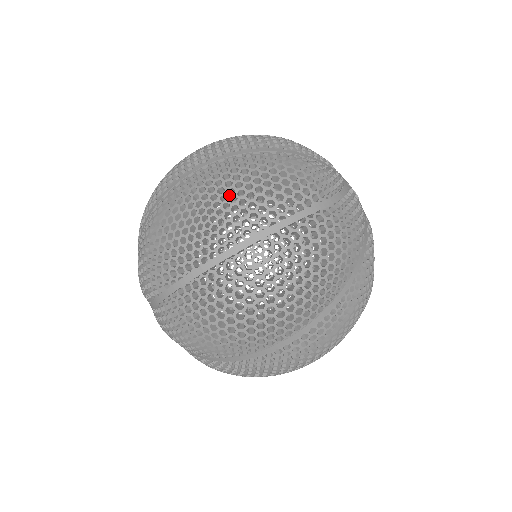
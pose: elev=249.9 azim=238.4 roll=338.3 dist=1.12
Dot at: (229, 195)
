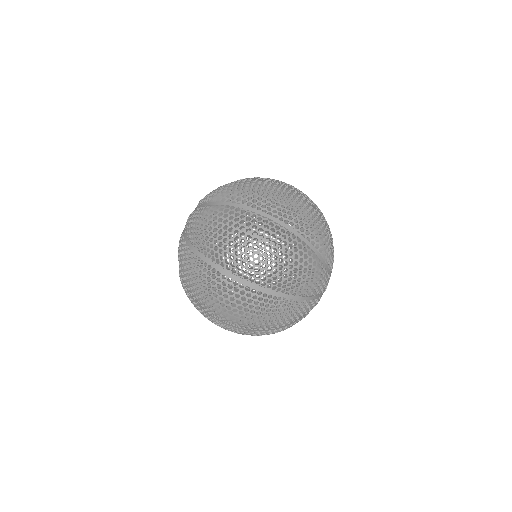
Dot at: (297, 205)
